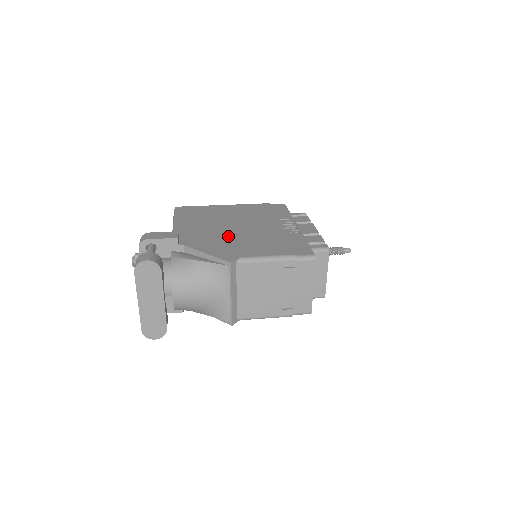
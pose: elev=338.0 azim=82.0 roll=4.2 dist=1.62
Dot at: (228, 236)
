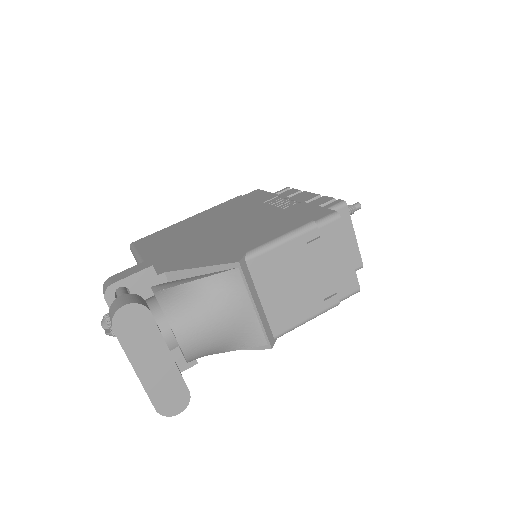
Dot at: (215, 240)
